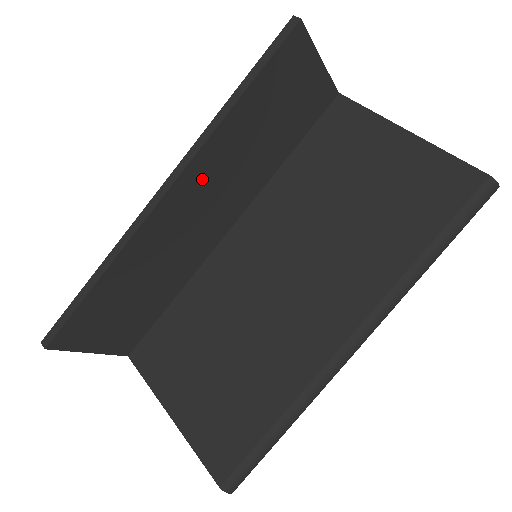
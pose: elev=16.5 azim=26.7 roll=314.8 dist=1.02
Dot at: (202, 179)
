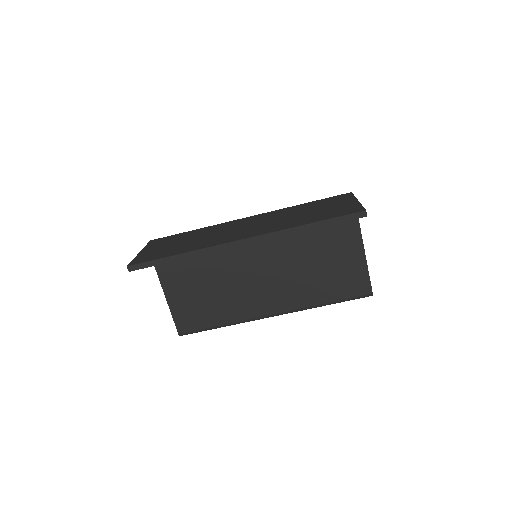
Dot at: occluded
